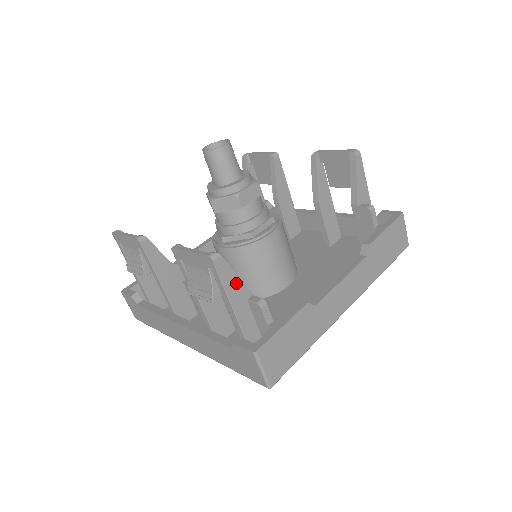
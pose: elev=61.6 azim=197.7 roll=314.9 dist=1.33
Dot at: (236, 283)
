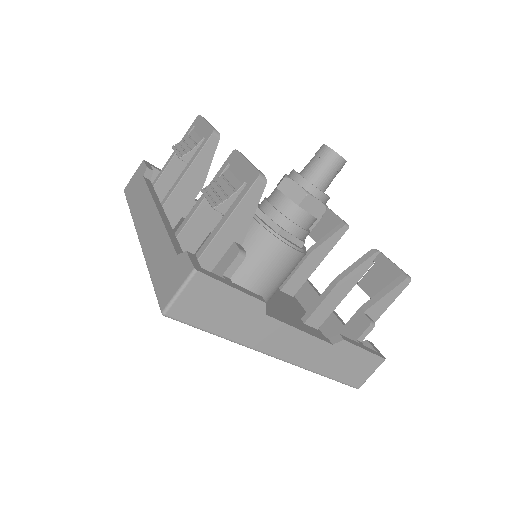
Dot at: (246, 218)
